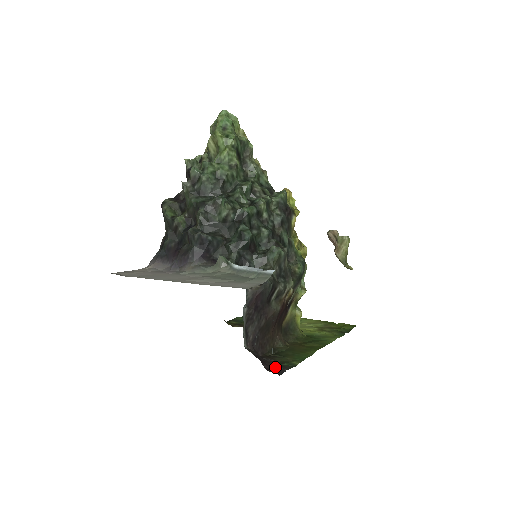
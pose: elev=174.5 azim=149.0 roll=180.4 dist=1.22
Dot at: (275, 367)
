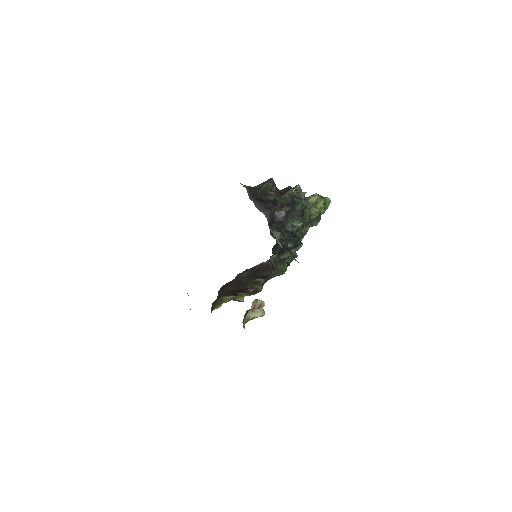
Dot at: occluded
